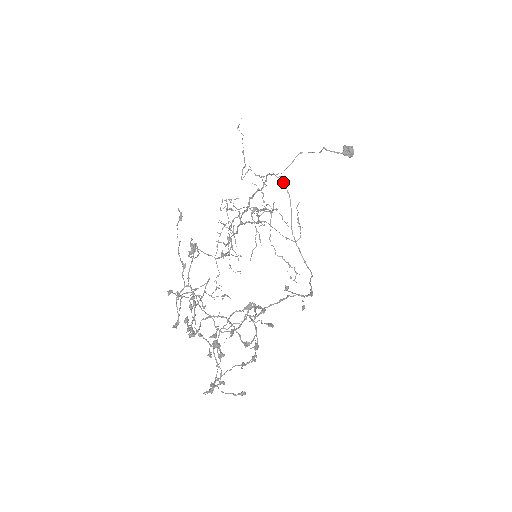
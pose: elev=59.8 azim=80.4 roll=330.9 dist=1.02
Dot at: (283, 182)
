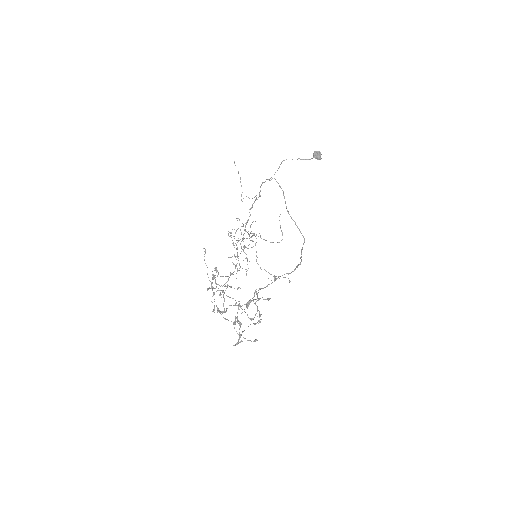
Dot at: occluded
